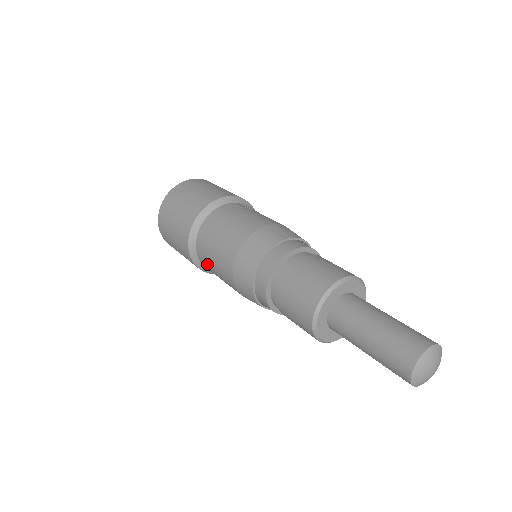
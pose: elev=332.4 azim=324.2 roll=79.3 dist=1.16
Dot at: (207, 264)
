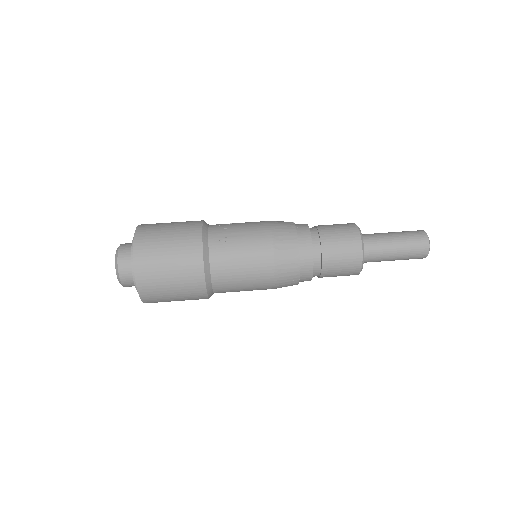
Dot at: occluded
